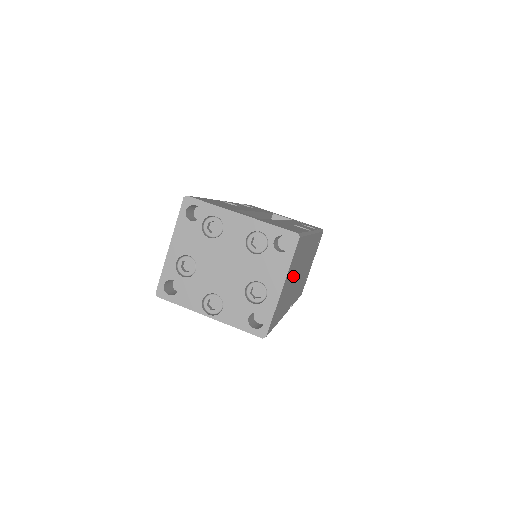
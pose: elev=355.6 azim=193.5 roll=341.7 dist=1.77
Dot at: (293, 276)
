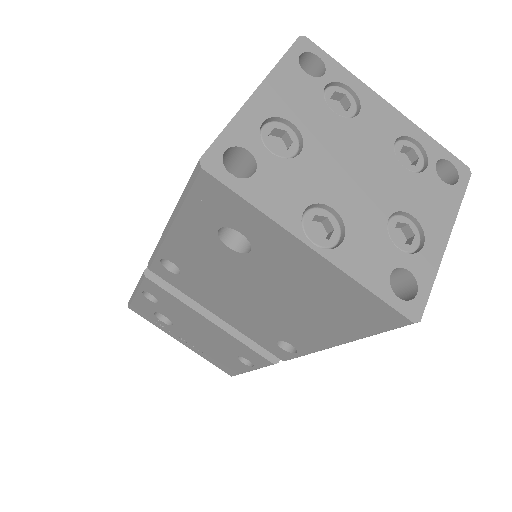
Dot at: occluded
